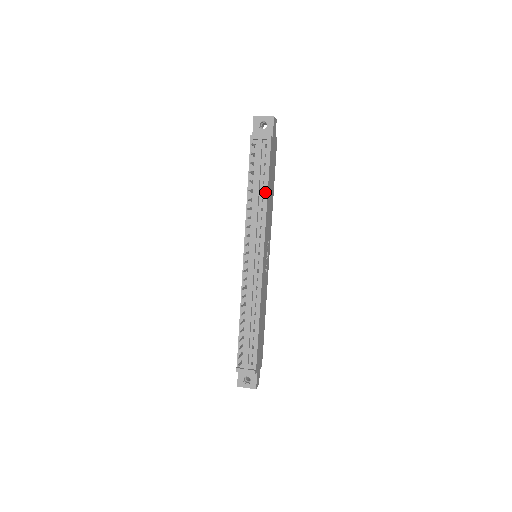
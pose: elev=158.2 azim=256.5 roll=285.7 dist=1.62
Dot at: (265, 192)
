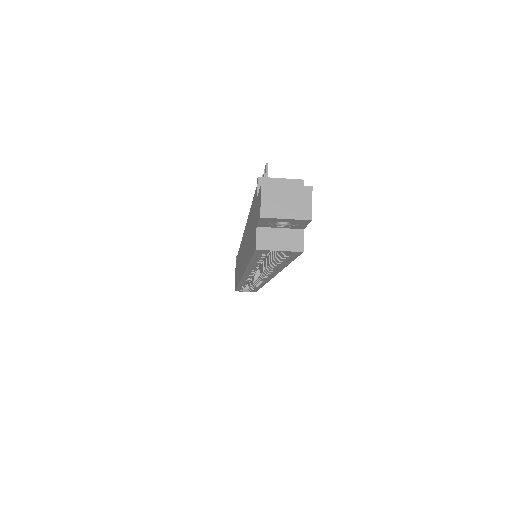
Dot at: occluded
